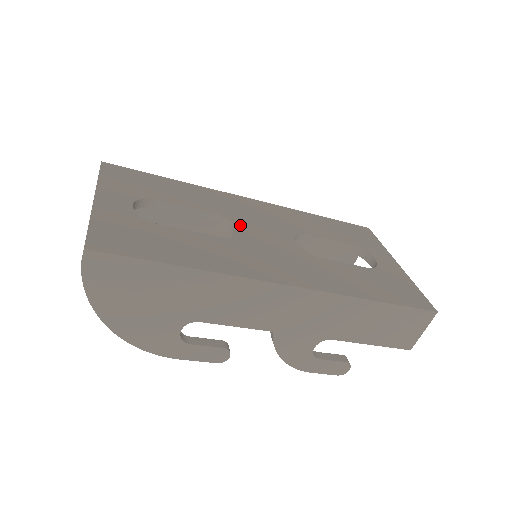
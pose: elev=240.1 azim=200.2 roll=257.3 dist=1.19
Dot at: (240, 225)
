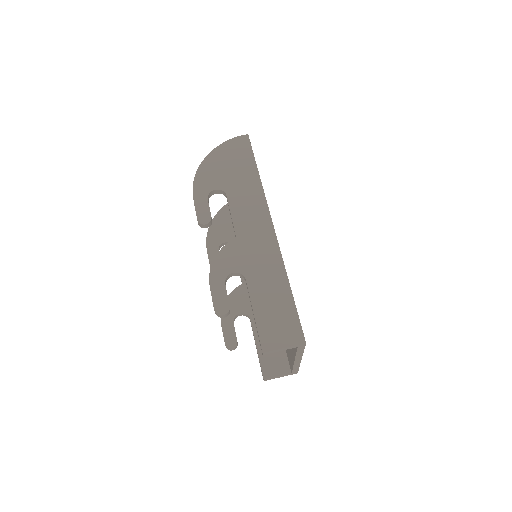
Dot at: occluded
